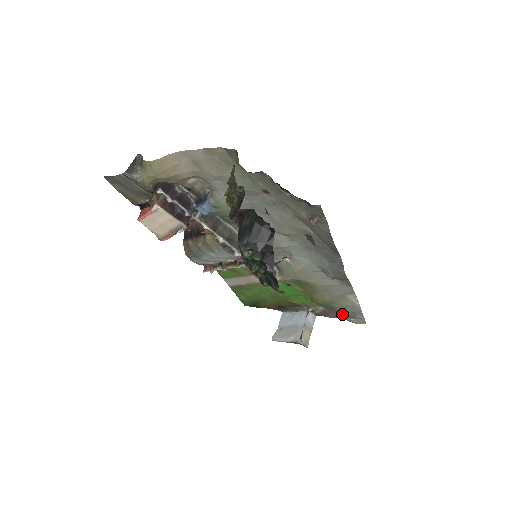
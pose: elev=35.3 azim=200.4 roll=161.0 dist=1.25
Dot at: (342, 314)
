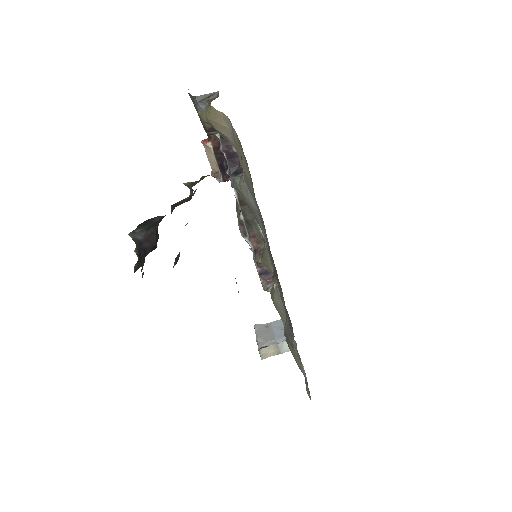
Dot at: occluded
